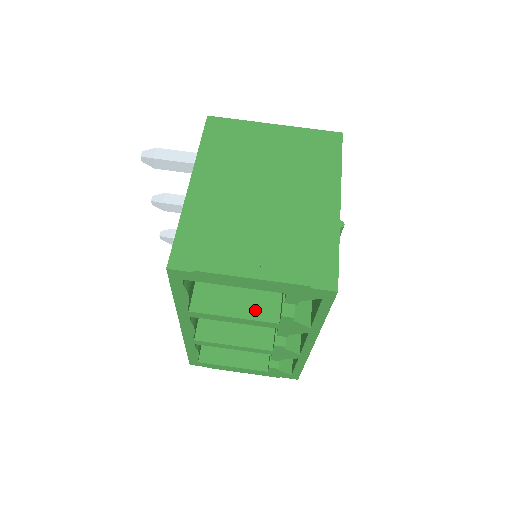
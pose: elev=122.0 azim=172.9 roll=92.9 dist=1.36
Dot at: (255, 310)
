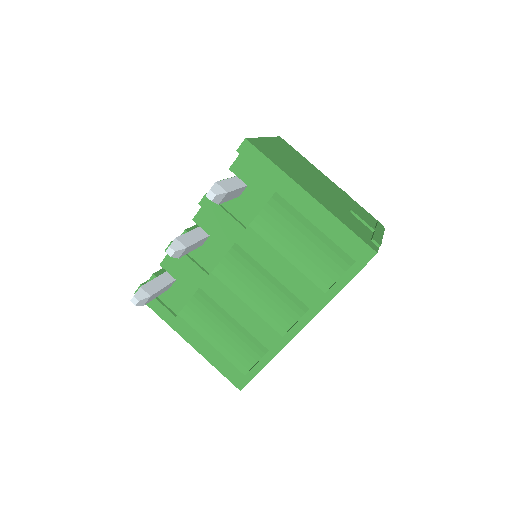
Dot at: occluded
